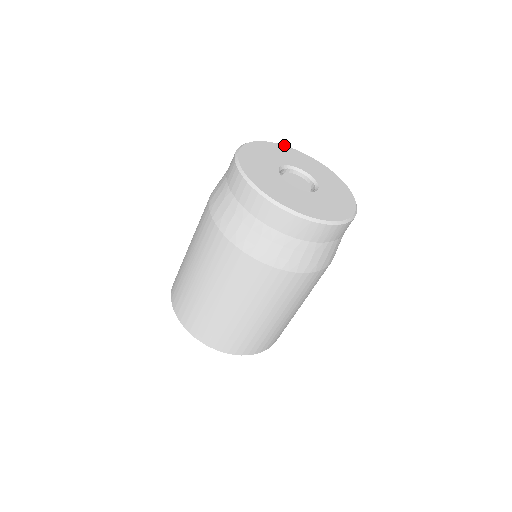
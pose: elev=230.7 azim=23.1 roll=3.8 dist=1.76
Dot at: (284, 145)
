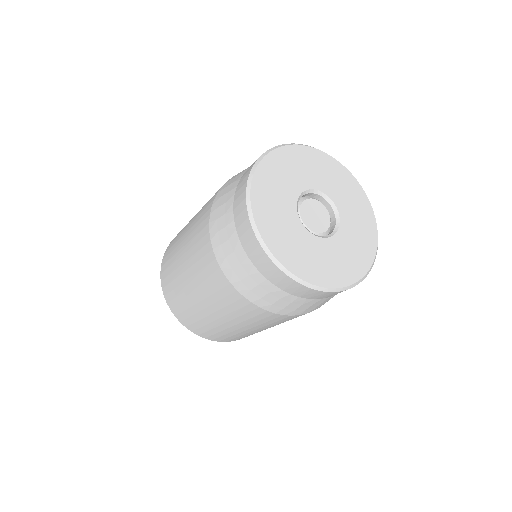
Dot at: occluded
